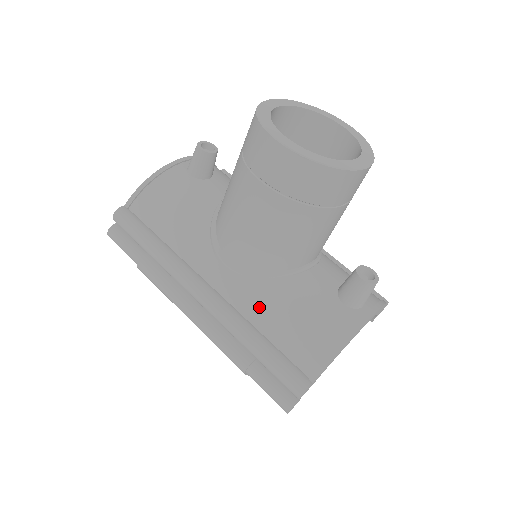
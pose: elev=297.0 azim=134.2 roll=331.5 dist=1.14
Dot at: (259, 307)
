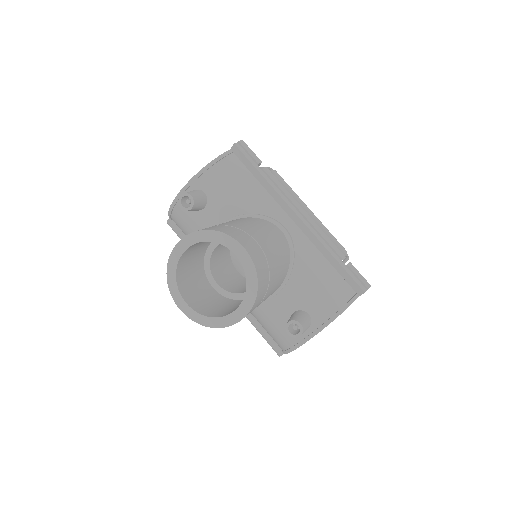
Dot at: occluded
